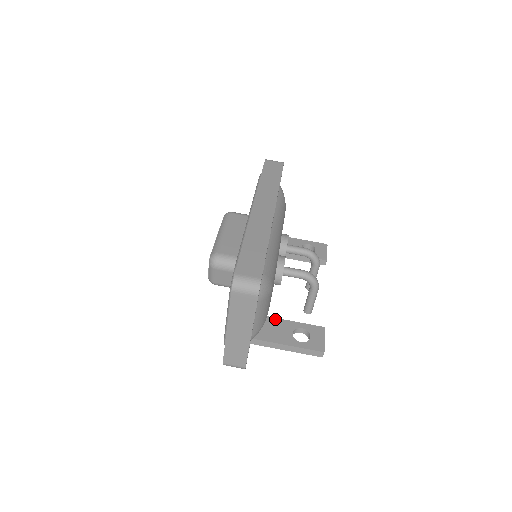
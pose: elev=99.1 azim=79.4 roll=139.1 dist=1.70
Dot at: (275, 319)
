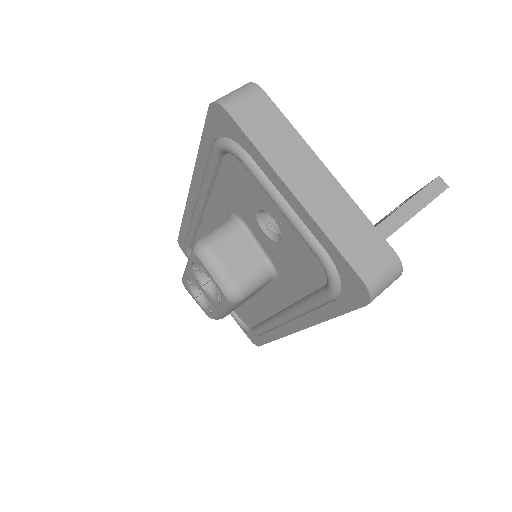
Dot at: occluded
